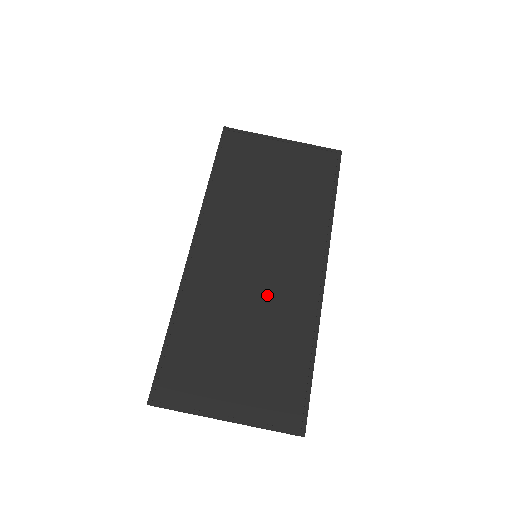
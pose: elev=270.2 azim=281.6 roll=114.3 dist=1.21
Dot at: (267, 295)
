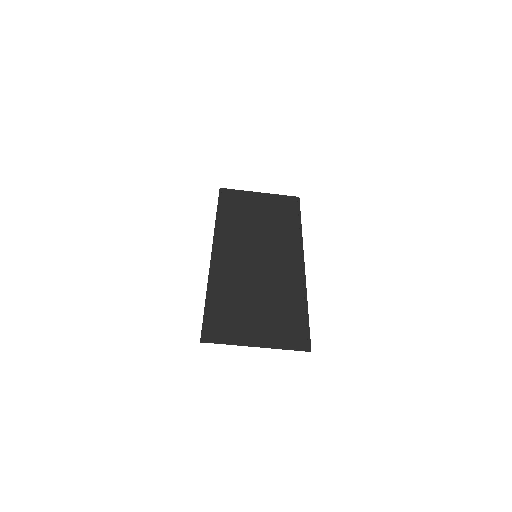
Dot at: (268, 275)
